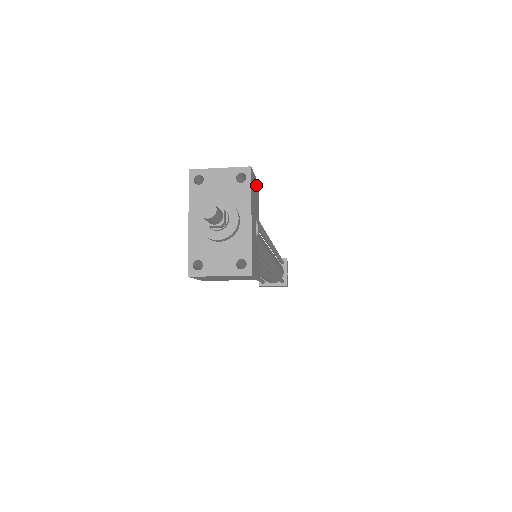
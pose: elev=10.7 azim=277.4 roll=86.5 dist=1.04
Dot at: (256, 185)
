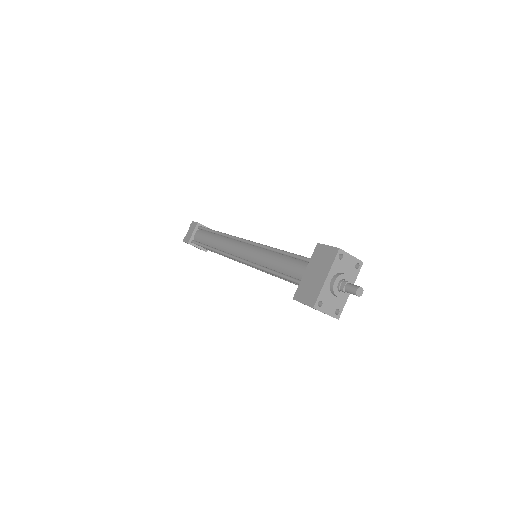
Dot at: occluded
